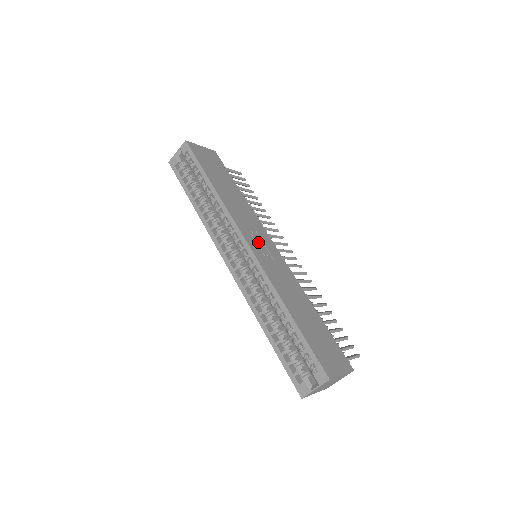
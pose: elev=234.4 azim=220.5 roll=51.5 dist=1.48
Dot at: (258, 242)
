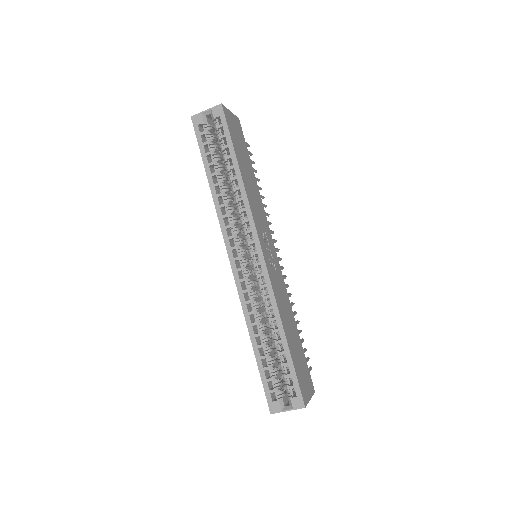
Dot at: (267, 247)
